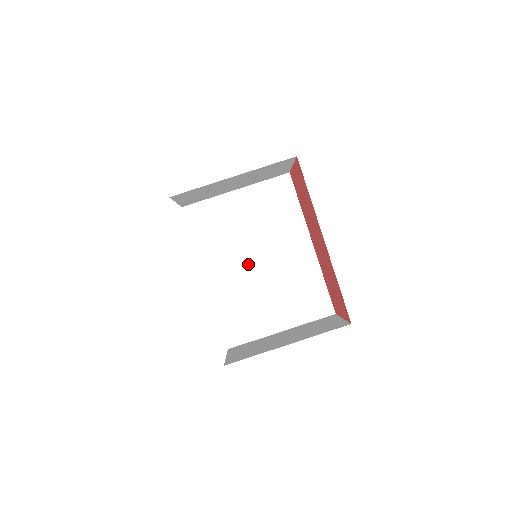
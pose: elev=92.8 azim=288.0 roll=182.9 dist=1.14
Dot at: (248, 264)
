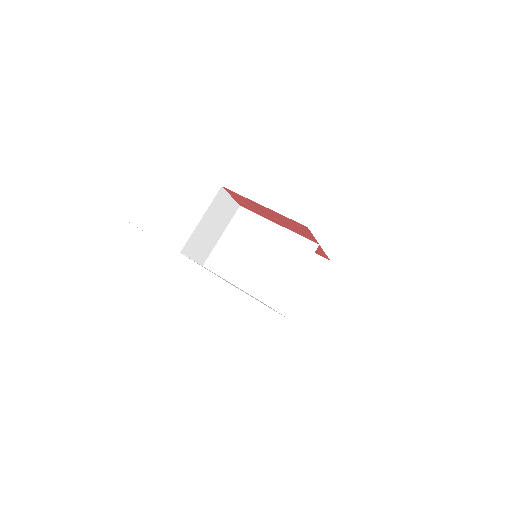
Dot at: (254, 263)
